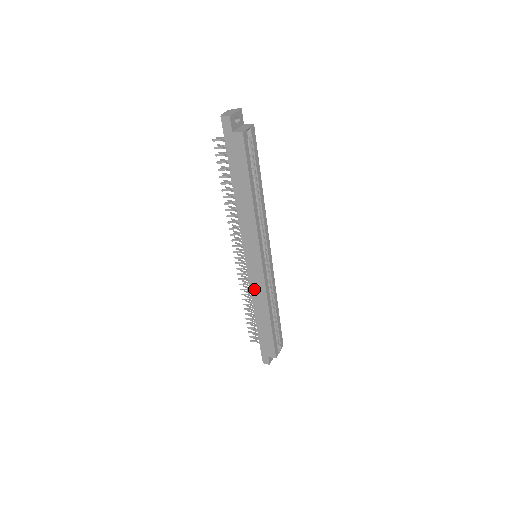
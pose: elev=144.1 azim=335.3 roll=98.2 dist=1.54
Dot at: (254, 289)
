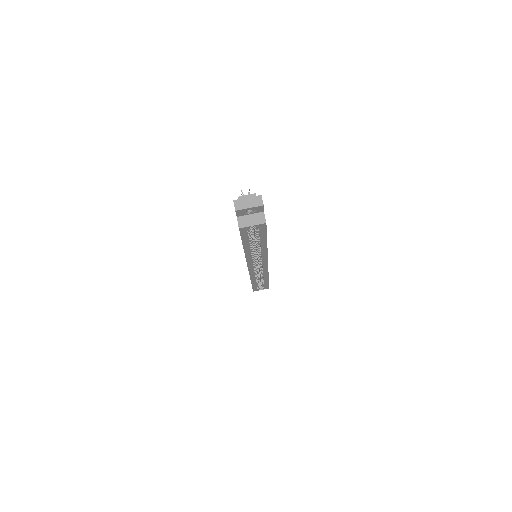
Dot at: occluded
